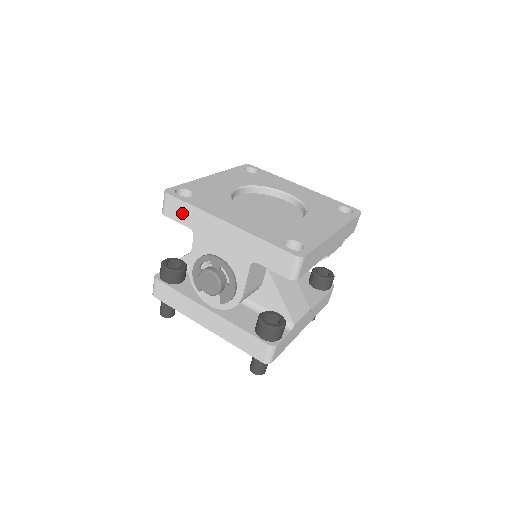
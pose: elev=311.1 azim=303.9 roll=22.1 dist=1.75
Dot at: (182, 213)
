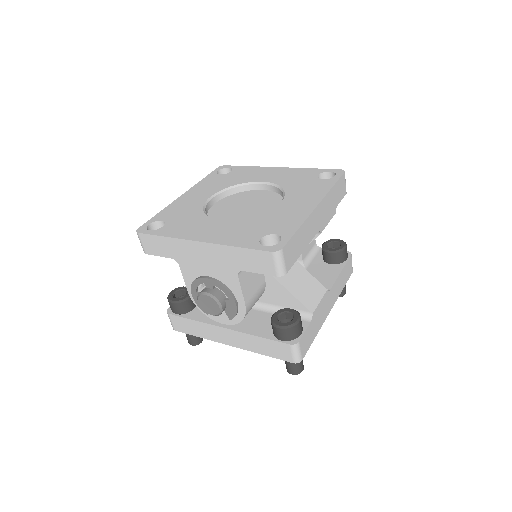
Dot at: (159, 247)
